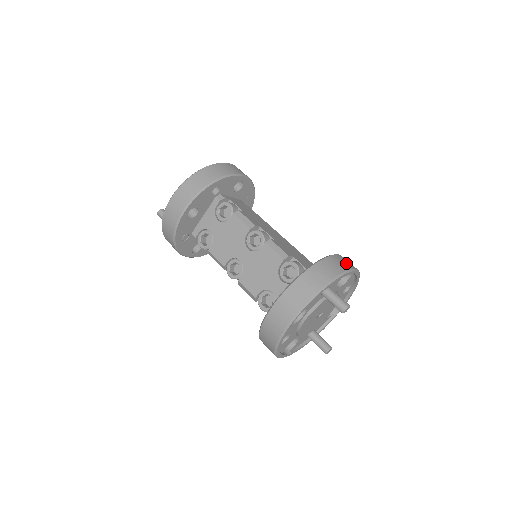
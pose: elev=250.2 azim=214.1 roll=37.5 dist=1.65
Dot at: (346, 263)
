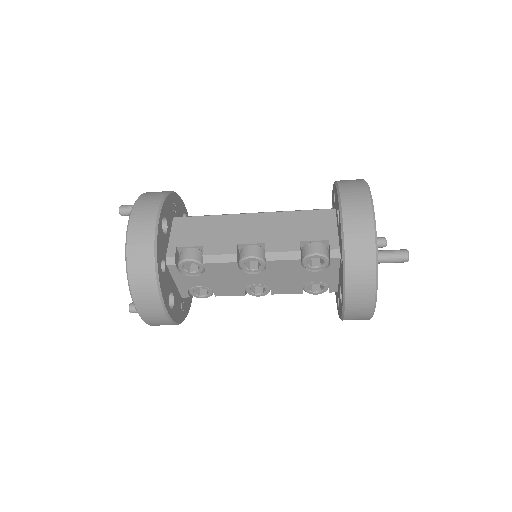
Dot at: (360, 209)
